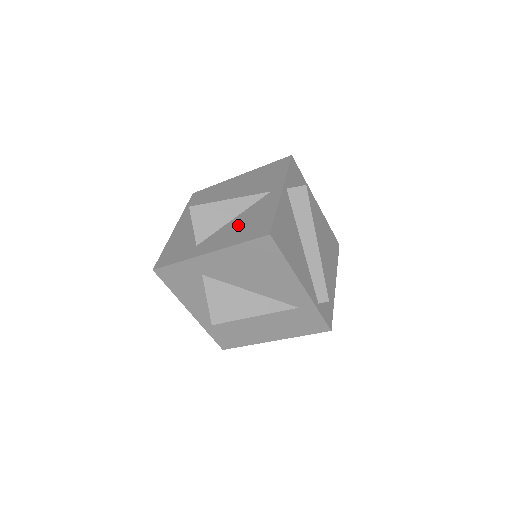
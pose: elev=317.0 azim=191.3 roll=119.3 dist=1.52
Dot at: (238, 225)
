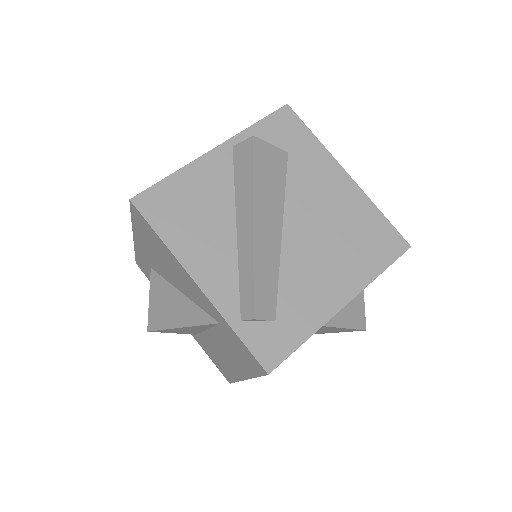
Dot at: occluded
